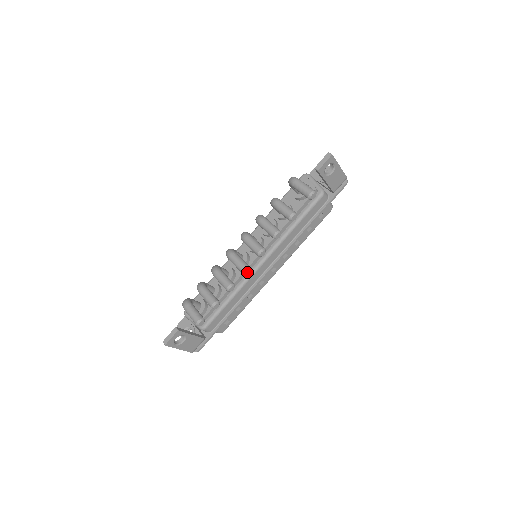
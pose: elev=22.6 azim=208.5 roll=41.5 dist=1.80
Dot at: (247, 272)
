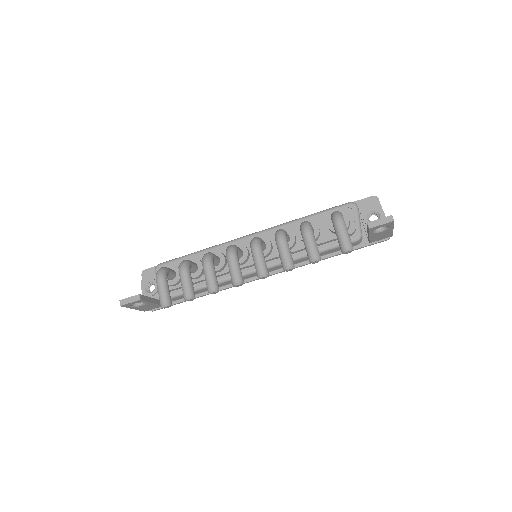
Dot at: (238, 285)
